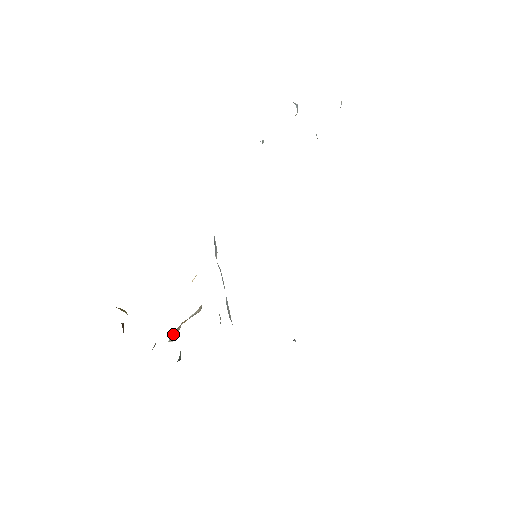
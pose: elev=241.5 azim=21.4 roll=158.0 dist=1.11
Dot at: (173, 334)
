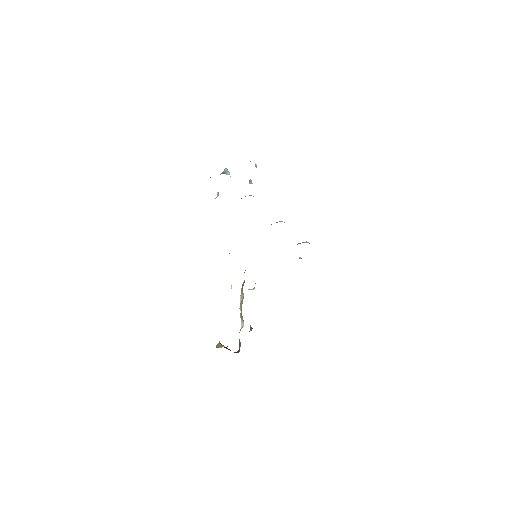
Dot at: (241, 321)
